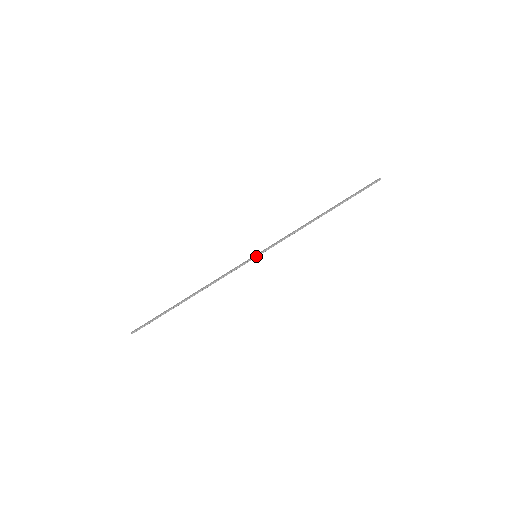
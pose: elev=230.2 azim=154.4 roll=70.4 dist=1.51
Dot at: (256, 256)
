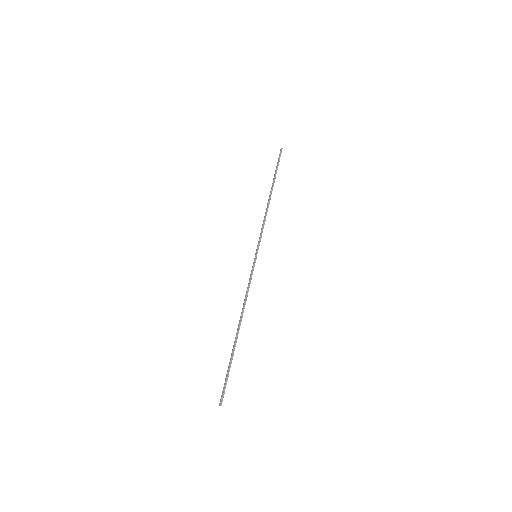
Dot at: (256, 256)
